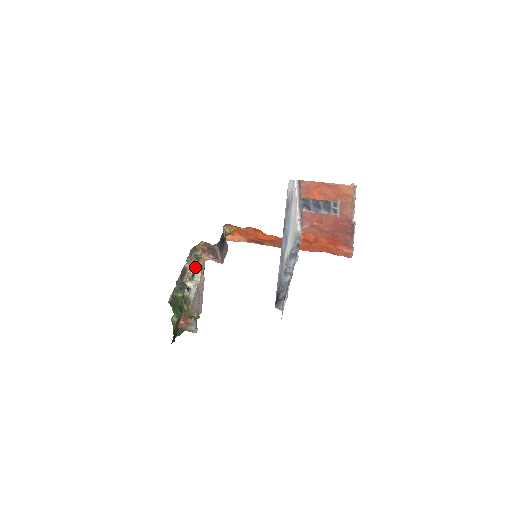
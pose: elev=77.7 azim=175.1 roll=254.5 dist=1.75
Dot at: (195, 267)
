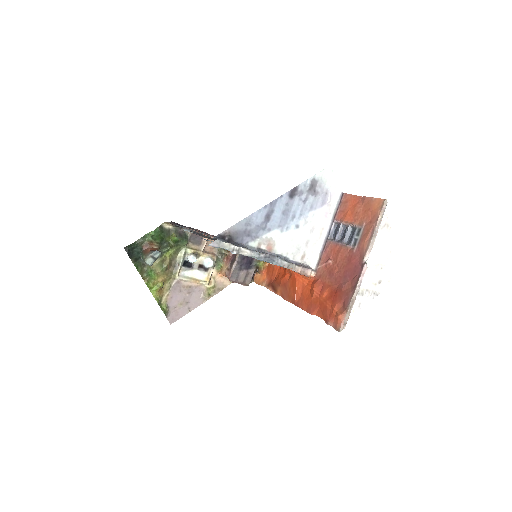
Dot at: (209, 258)
